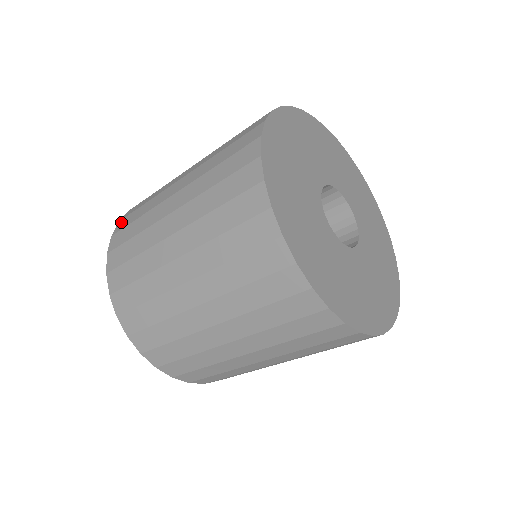
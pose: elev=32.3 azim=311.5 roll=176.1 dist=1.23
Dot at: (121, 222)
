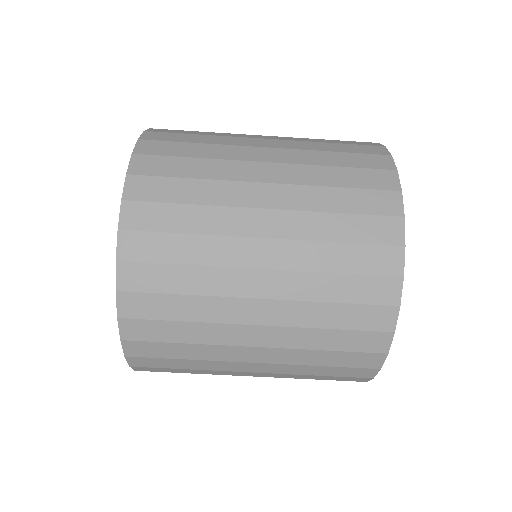
Dot at: (142, 160)
